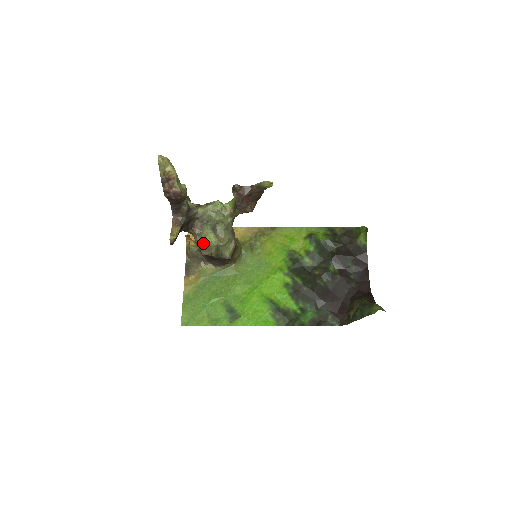
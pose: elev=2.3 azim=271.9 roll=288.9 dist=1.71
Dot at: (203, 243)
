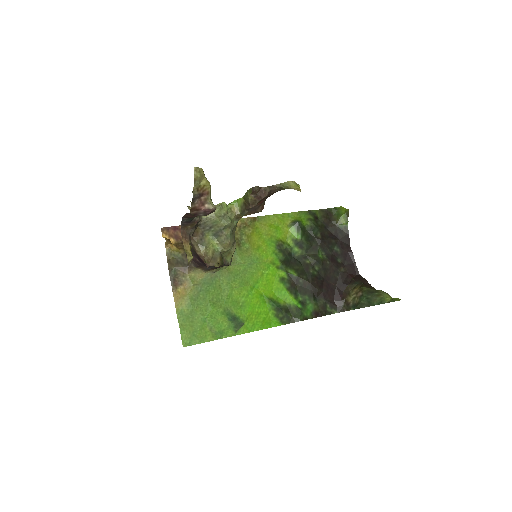
Dot at: (207, 253)
